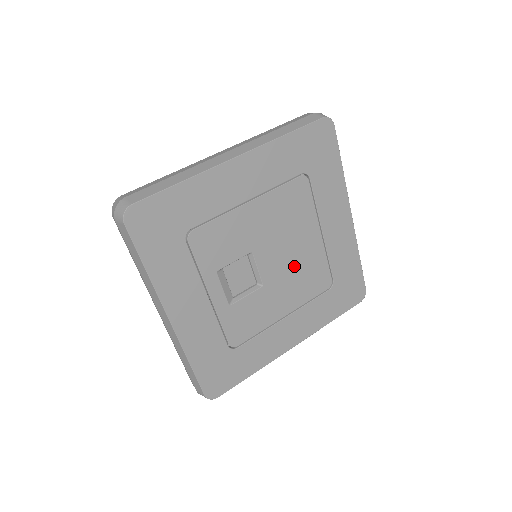
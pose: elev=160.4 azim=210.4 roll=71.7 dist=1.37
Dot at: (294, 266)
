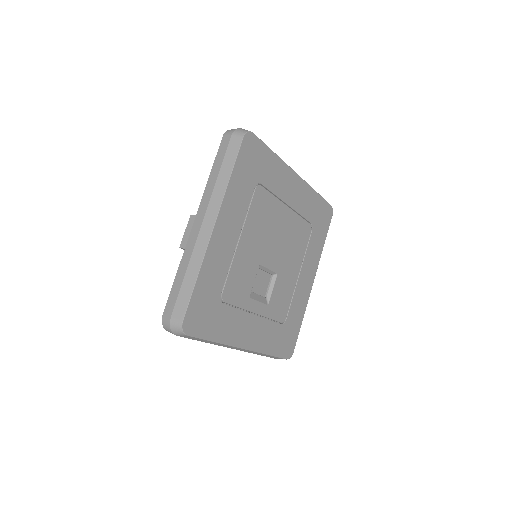
Dot at: (286, 243)
